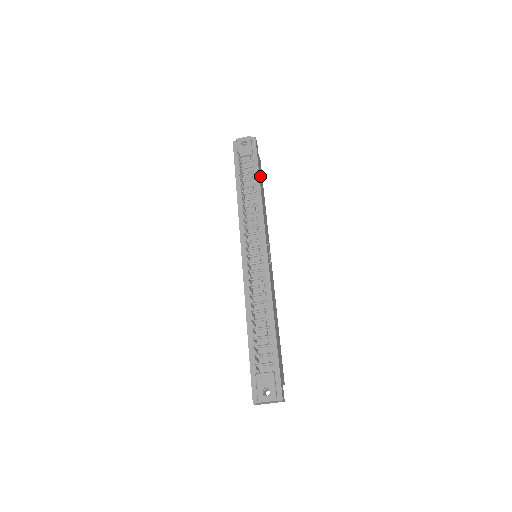
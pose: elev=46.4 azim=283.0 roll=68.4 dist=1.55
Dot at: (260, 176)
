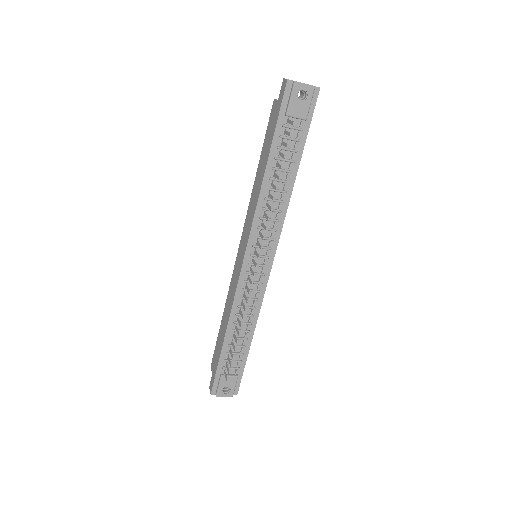
Dot at: occluded
